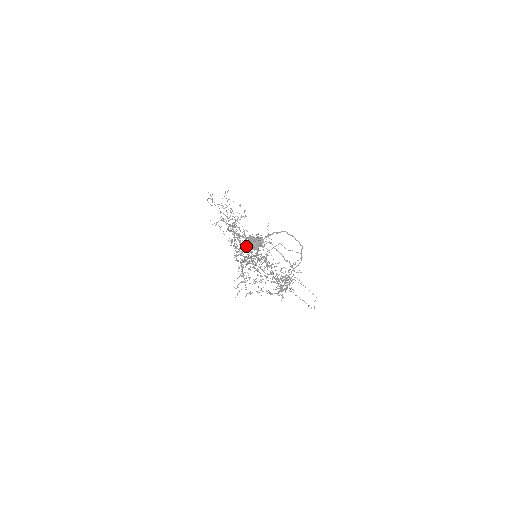
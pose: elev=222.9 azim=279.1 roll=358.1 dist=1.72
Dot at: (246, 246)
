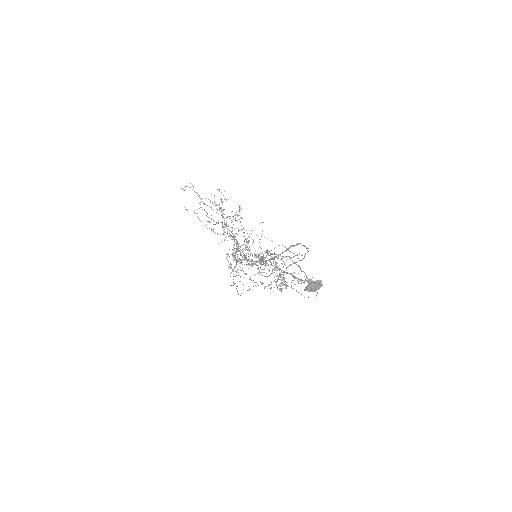
Dot at: (258, 255)
